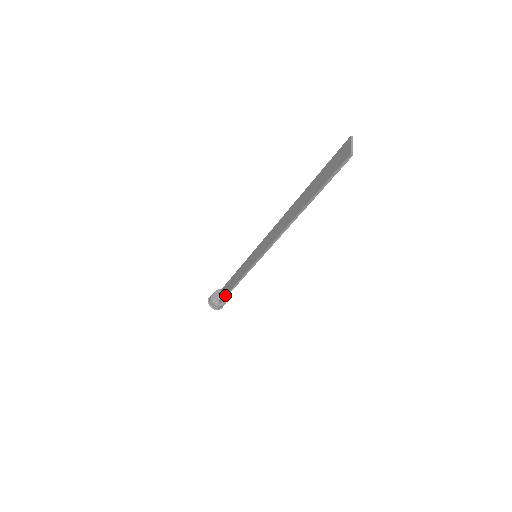
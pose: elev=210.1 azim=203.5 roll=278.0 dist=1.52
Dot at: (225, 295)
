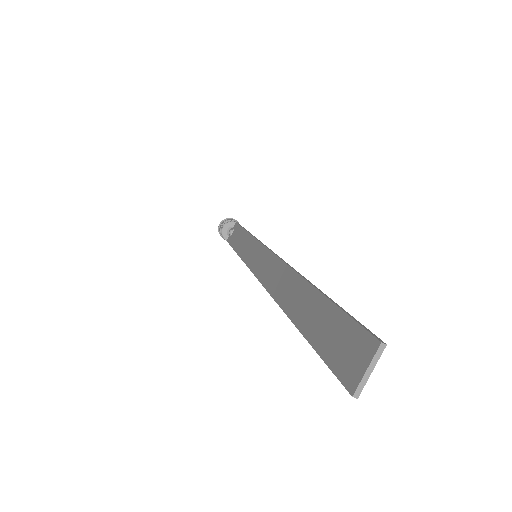
Dot at: (230, 245)
